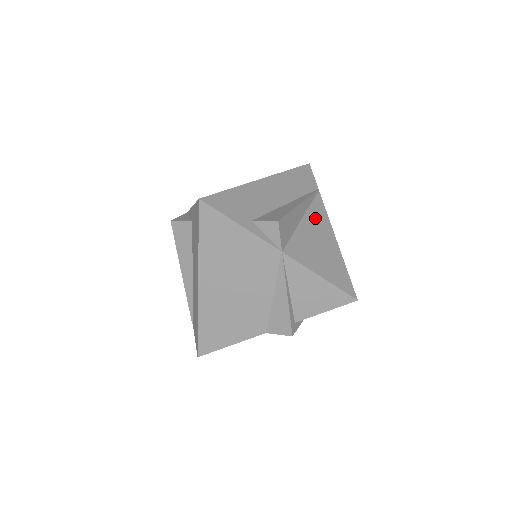
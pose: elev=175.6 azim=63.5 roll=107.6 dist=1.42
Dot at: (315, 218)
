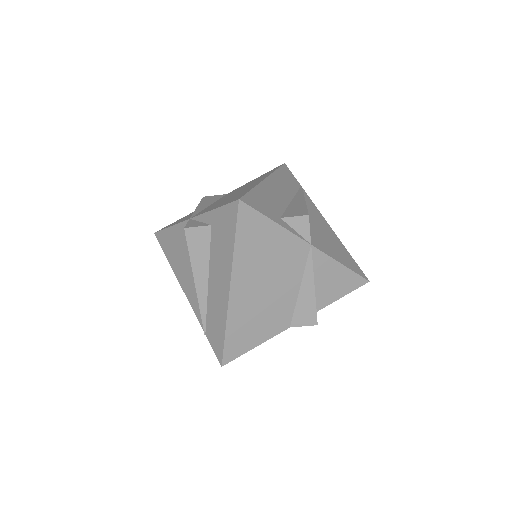
Dot at: (313, 212)
